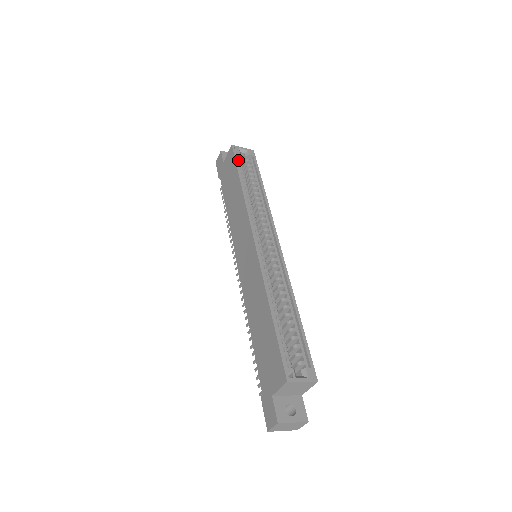
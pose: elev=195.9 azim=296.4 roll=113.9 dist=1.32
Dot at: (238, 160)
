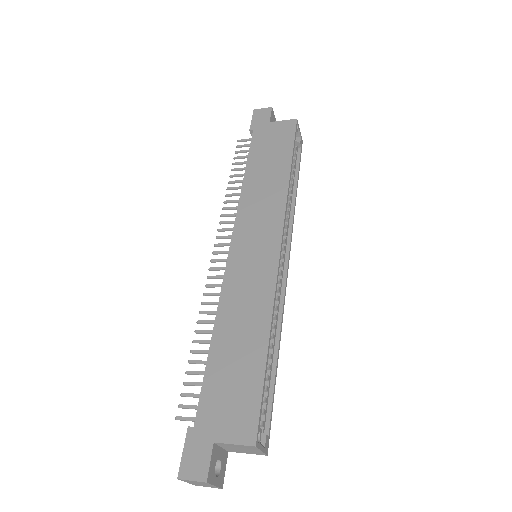
Dot at: occluded
